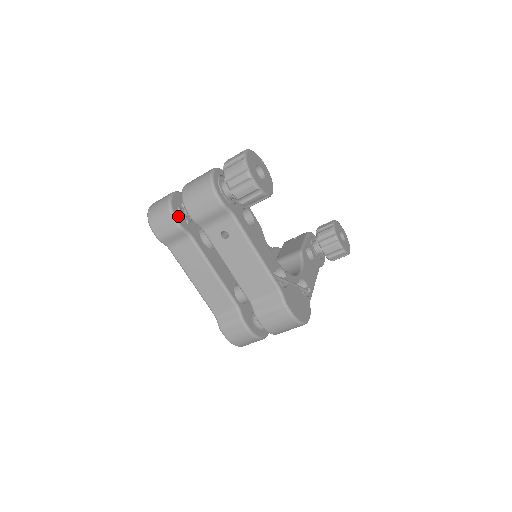
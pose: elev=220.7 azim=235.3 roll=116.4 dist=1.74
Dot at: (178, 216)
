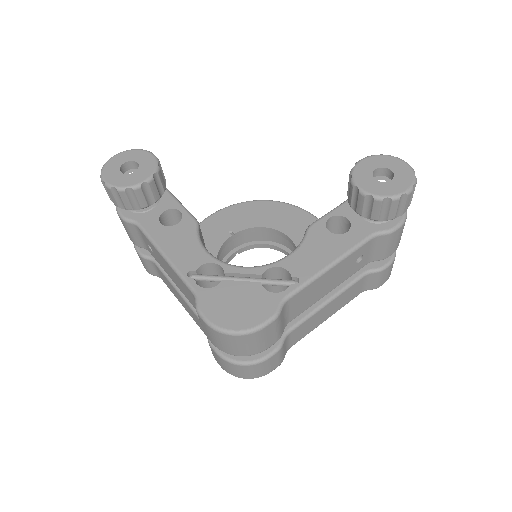
Dot at: occluded
